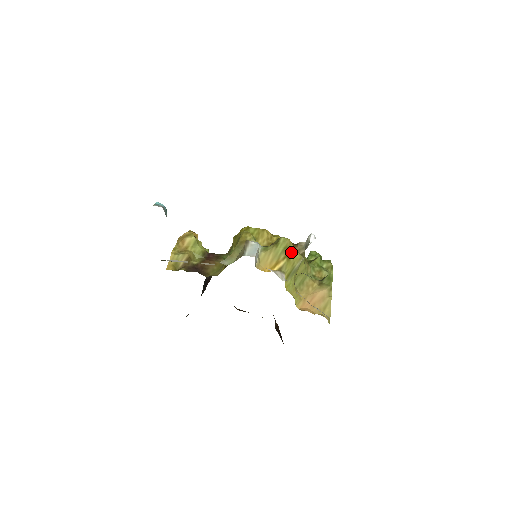
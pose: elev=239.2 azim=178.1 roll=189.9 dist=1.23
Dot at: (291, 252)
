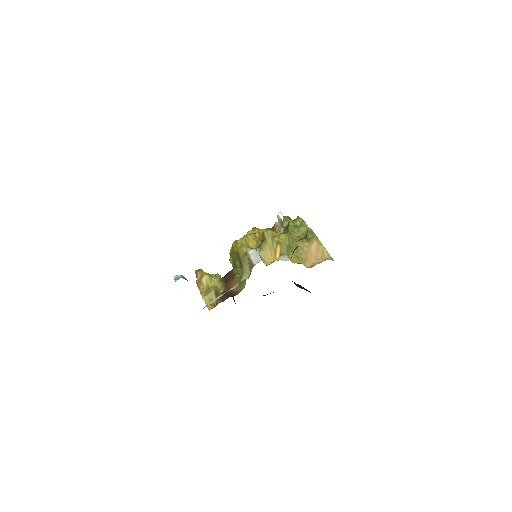
Dot at: (277, 237)
